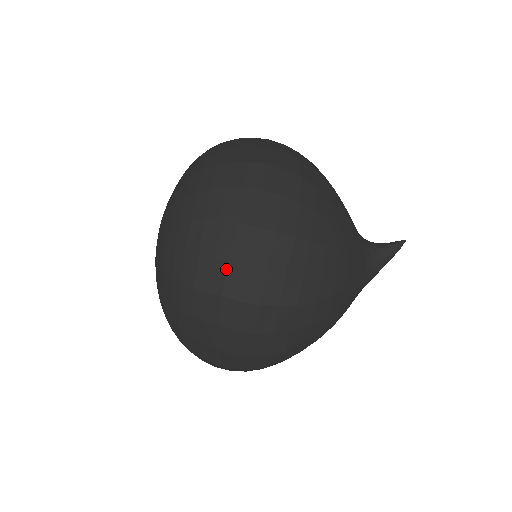
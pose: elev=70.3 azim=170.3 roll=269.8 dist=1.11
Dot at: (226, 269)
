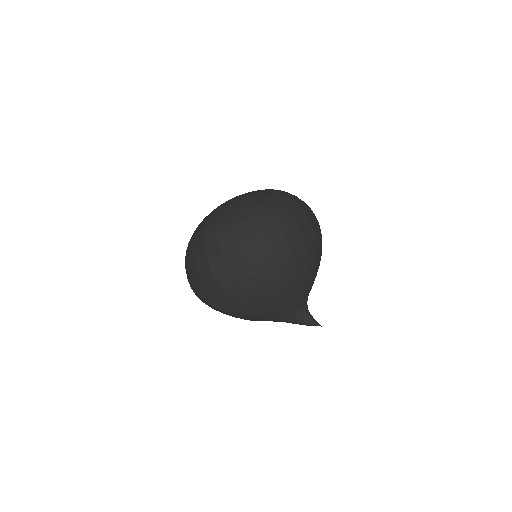
Dot at: (219, 254)
